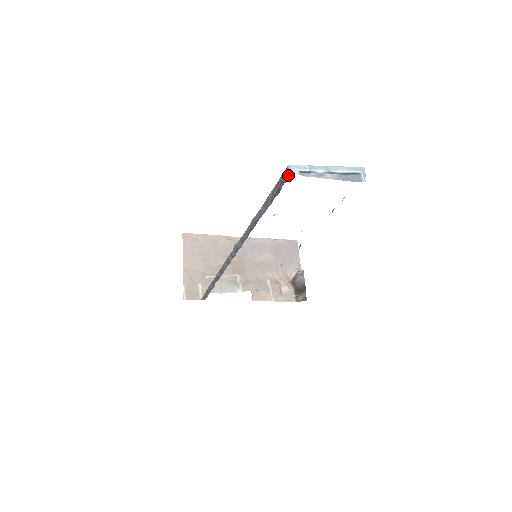
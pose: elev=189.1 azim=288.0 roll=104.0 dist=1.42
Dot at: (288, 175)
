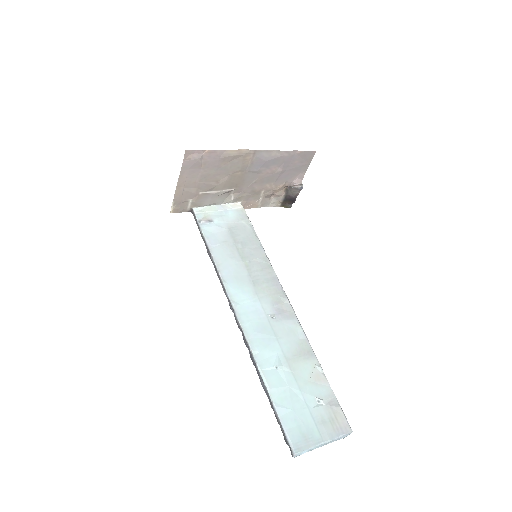
Dot at: (291, 450)
